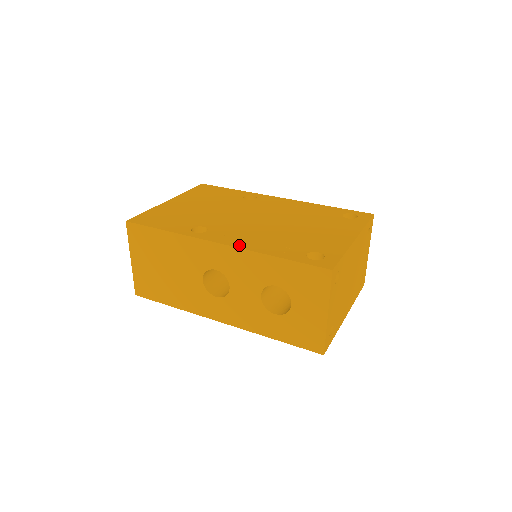
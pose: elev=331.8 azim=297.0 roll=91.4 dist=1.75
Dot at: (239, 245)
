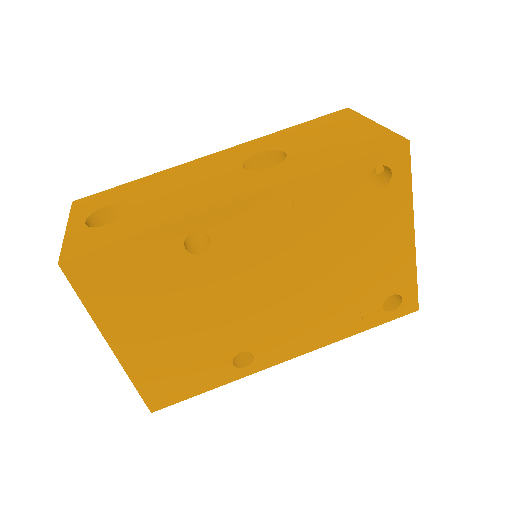
Dot at: (311, 347)
